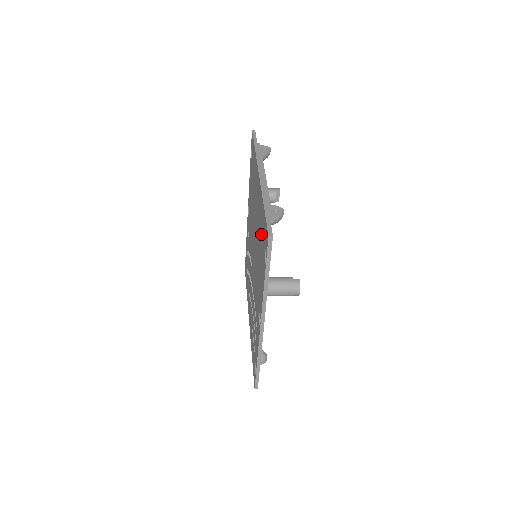
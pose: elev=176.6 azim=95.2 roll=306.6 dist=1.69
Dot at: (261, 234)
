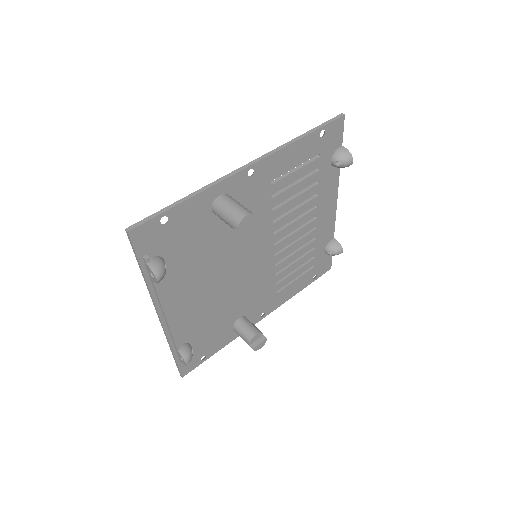
Dot at: occluded
